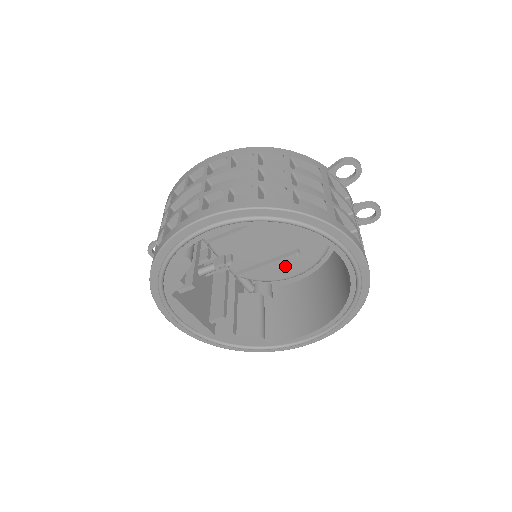
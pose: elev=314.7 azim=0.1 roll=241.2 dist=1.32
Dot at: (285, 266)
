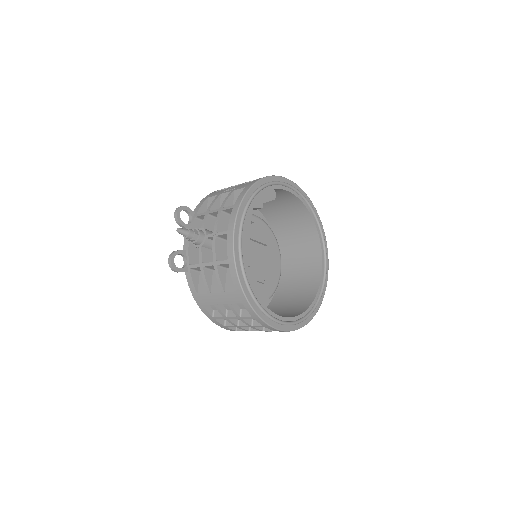
Dot at: occluded
